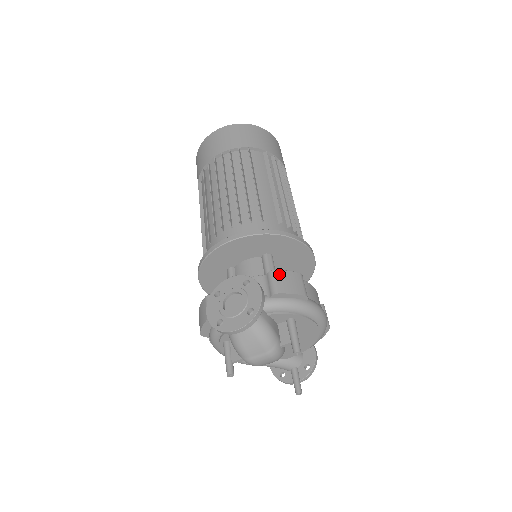
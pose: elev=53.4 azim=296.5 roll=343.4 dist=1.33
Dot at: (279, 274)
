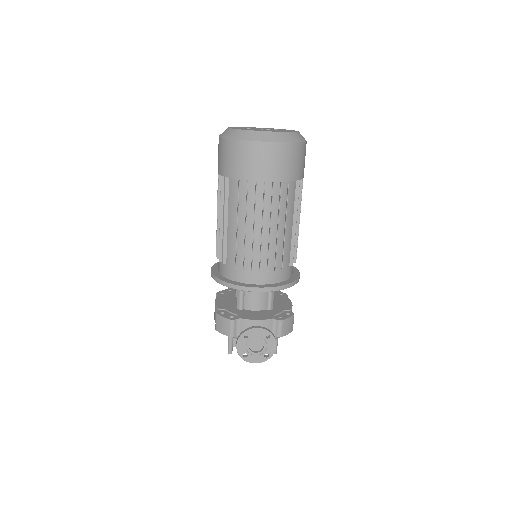
Dot at: (285, 323)
